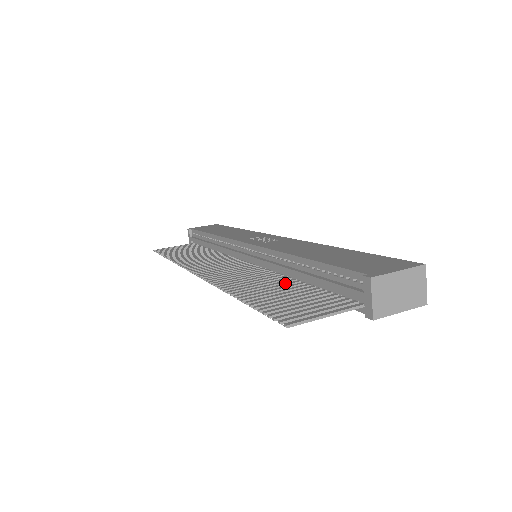
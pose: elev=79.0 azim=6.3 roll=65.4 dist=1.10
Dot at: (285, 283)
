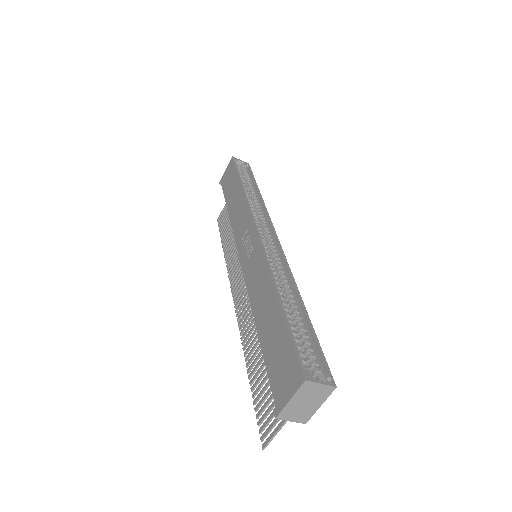
Dot at: occluded
